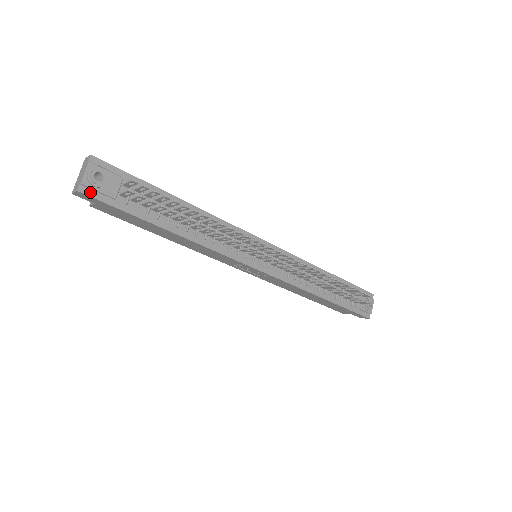
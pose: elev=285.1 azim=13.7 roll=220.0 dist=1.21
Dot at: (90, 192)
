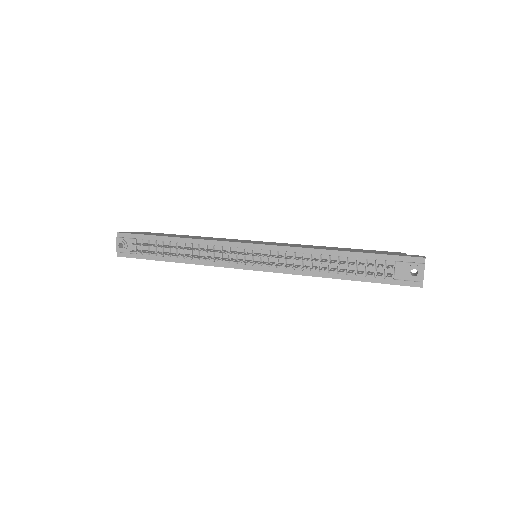
Dot at: (123, 255)
